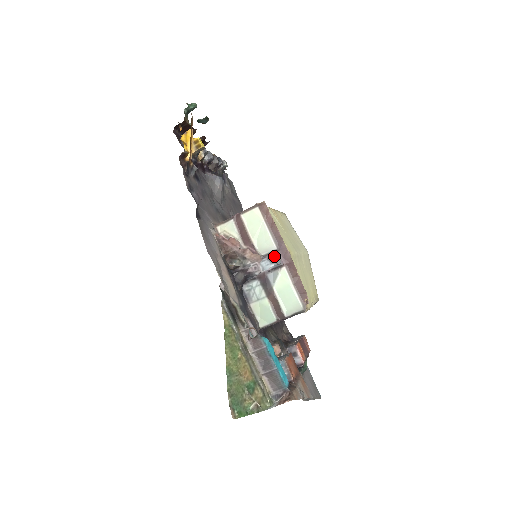
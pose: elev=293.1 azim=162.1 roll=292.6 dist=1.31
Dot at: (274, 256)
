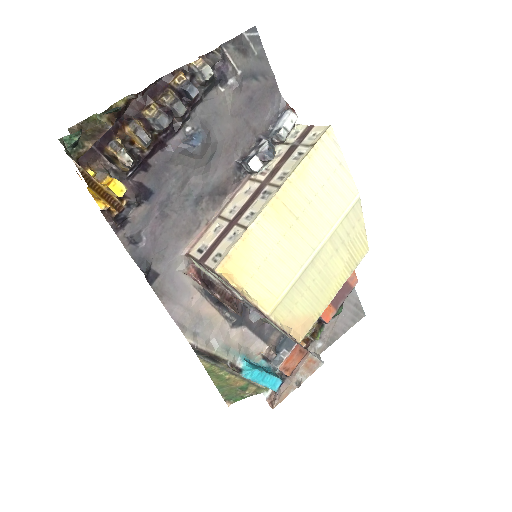
Dot at: occluded
